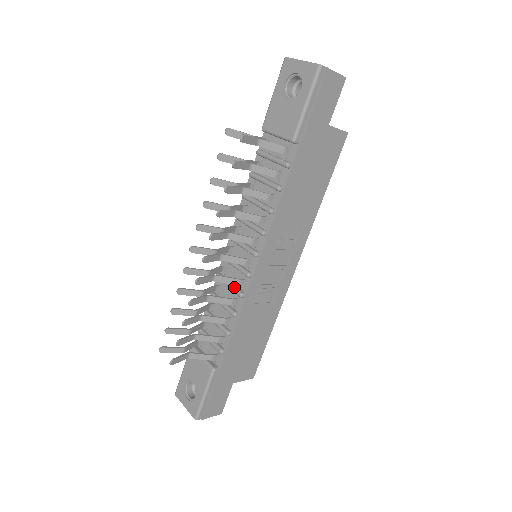
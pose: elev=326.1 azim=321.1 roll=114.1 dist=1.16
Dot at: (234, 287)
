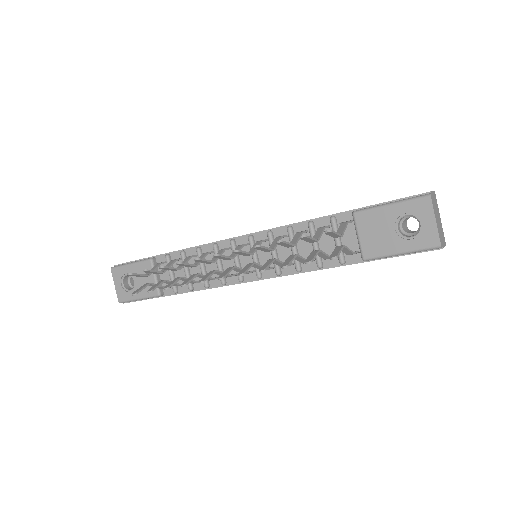
Dot at: occluded
